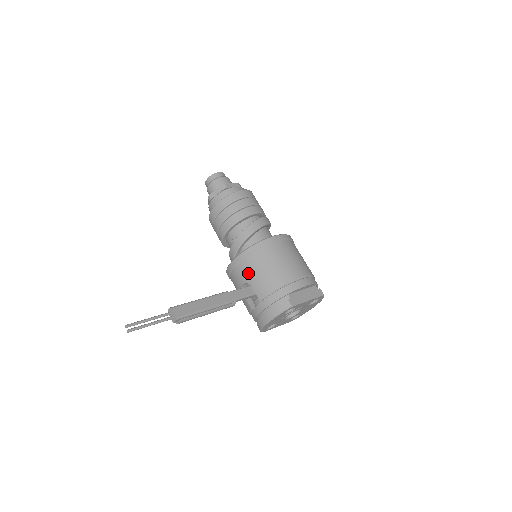
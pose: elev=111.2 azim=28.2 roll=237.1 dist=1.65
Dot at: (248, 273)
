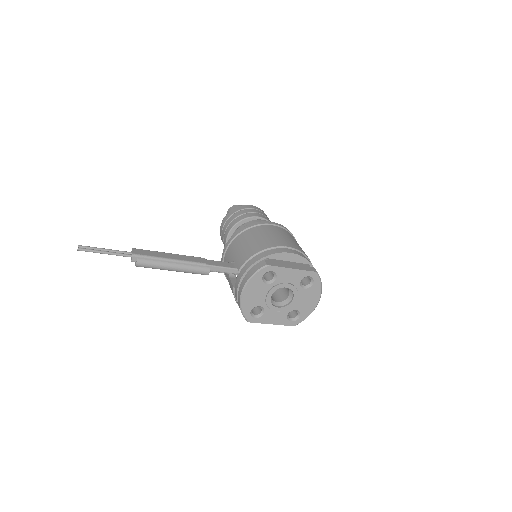
Dot at: (233, 251)
